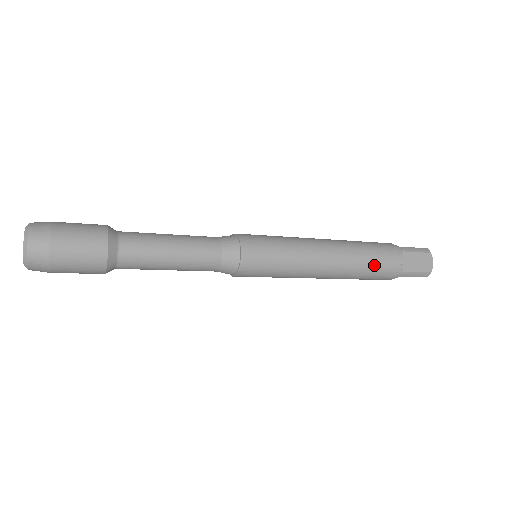
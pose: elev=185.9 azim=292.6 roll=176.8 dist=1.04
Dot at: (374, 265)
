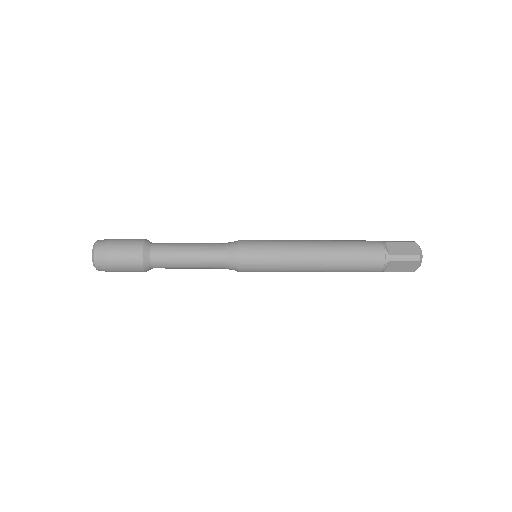
Dot at: (357, 250)
